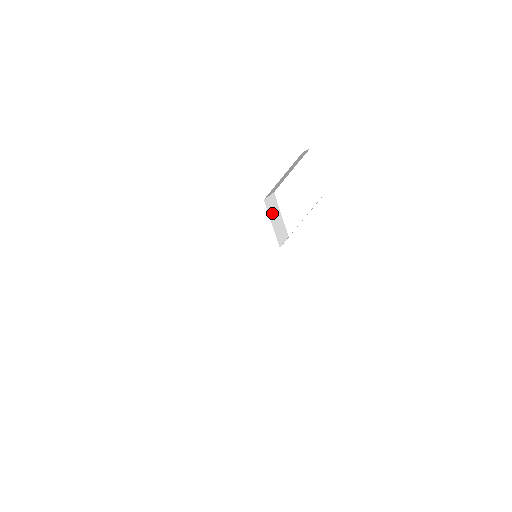
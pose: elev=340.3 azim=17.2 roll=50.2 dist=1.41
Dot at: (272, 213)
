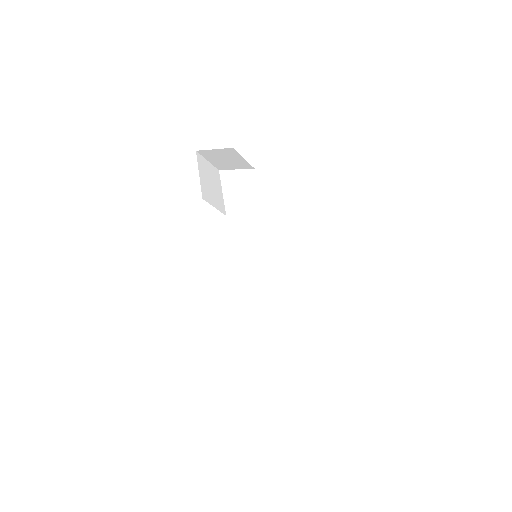
Dot at: occluded
